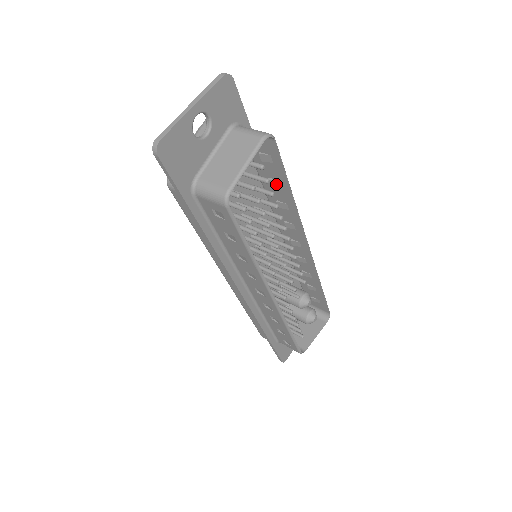
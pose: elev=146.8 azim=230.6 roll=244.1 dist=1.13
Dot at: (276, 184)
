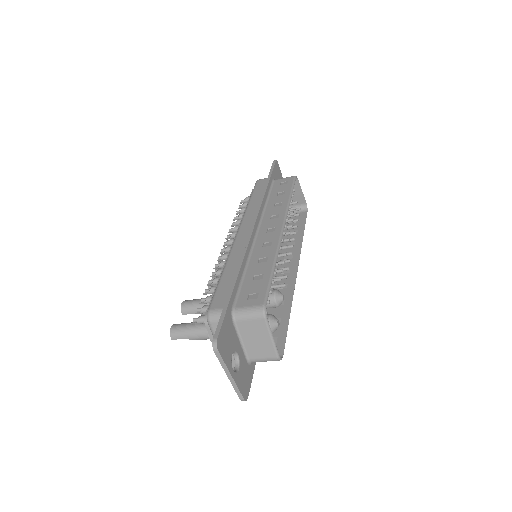
Dot at: occluded
